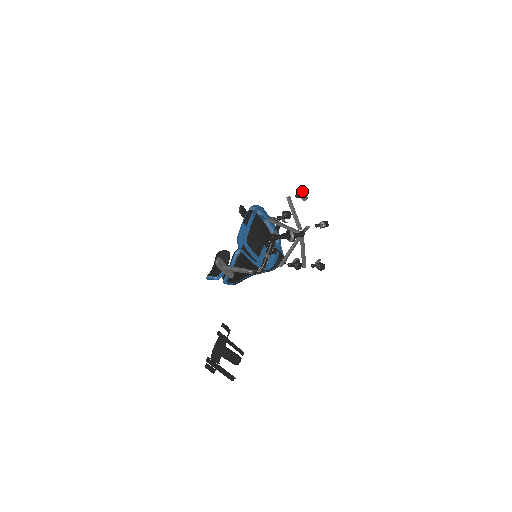
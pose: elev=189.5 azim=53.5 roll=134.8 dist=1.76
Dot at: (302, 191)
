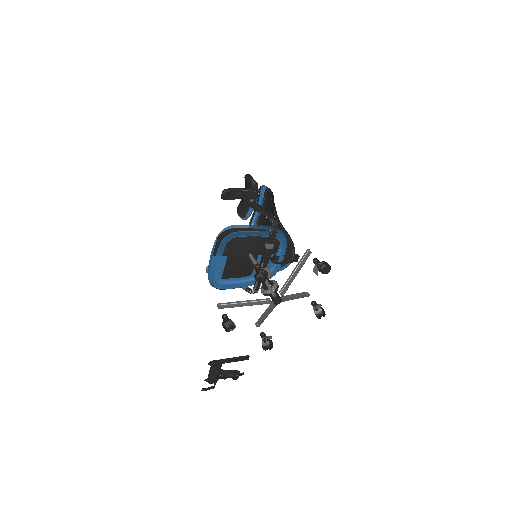
Dot at: occluded
